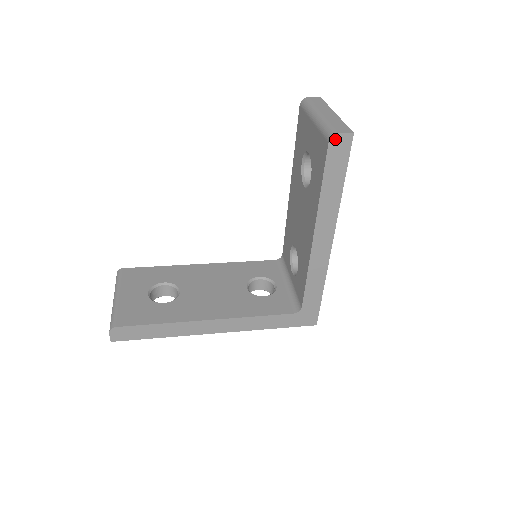
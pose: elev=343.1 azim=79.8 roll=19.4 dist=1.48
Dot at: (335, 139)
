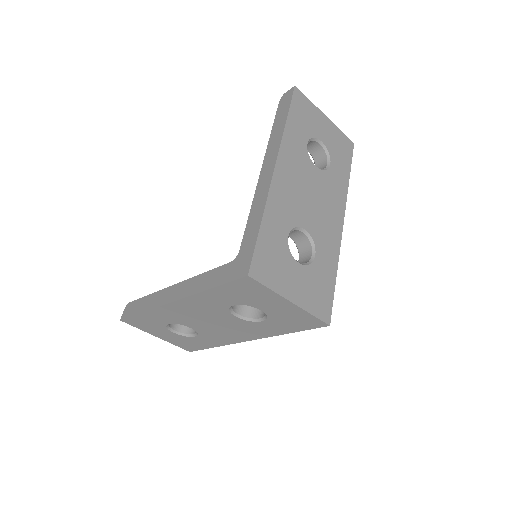
Dot at: (284, 97)
